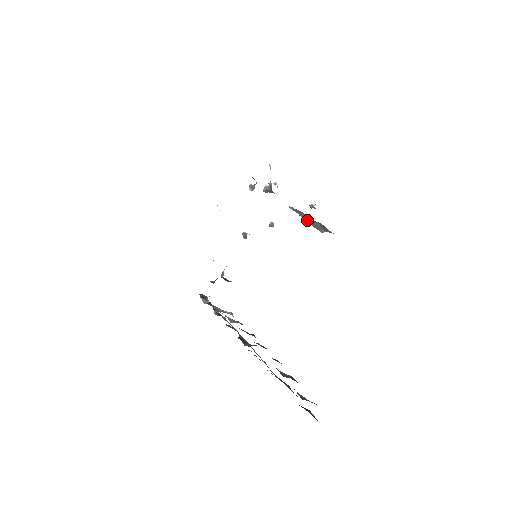
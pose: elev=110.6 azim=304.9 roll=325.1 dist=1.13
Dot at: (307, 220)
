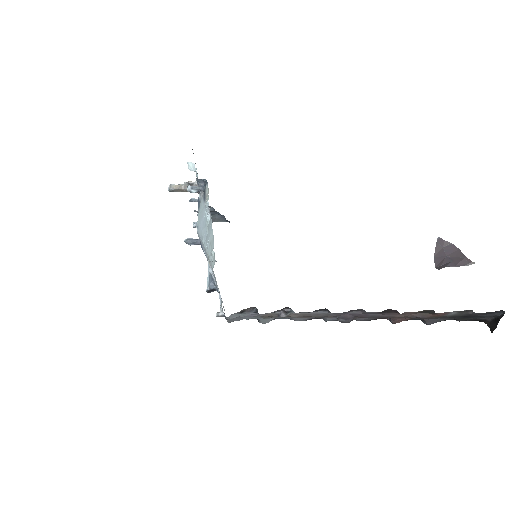
Dot at: occluded
